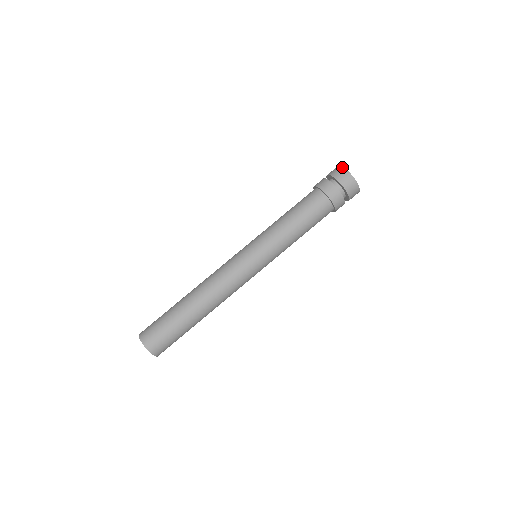
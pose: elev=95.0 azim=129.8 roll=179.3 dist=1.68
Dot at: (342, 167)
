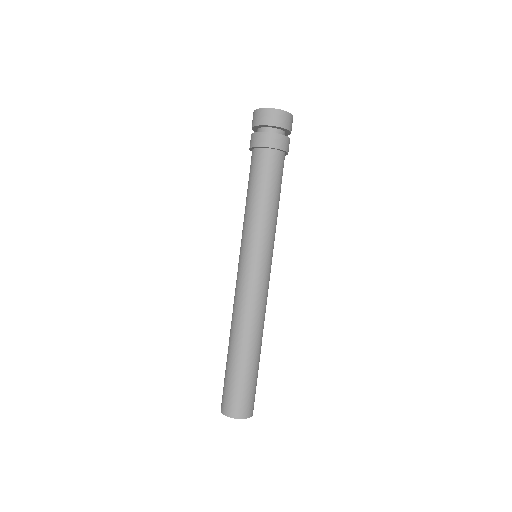
Dot at: (254, 110)
